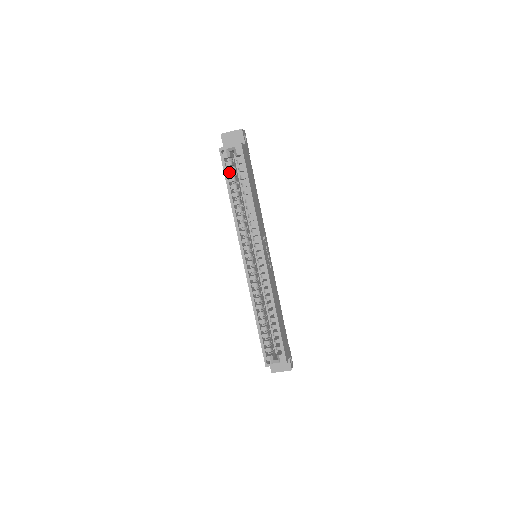
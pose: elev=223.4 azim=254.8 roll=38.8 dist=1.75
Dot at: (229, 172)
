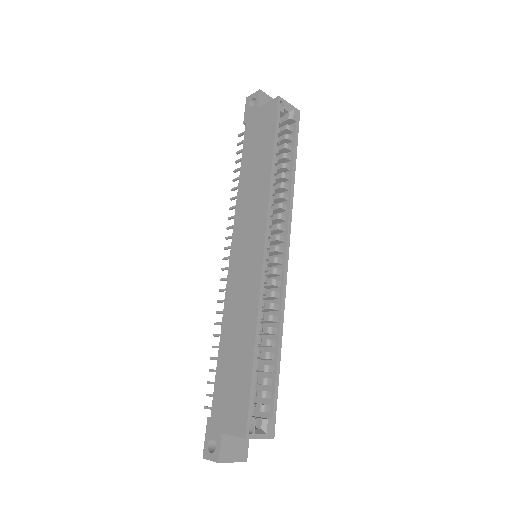
Dot at: (278, 130)
